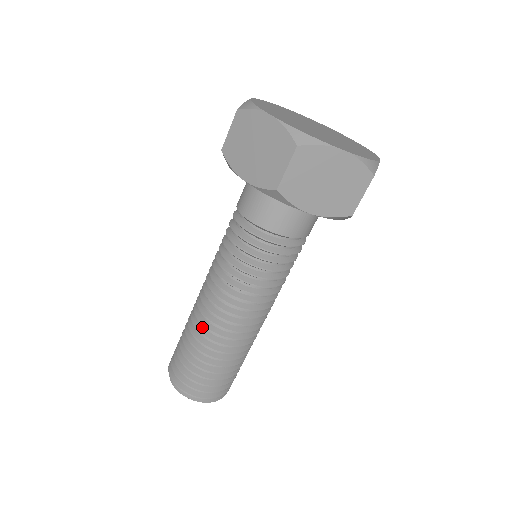
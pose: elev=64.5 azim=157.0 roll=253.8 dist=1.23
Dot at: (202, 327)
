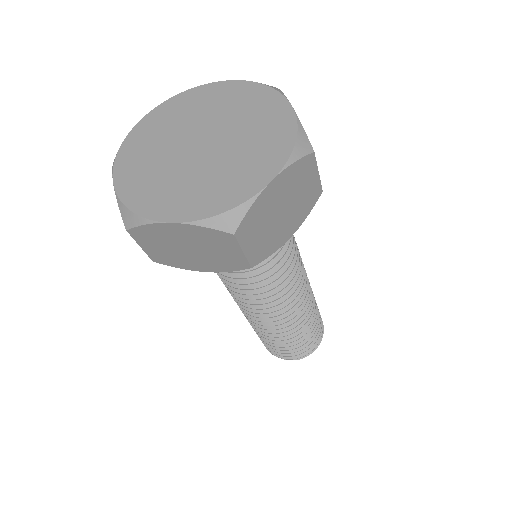
Dot at: occluded
